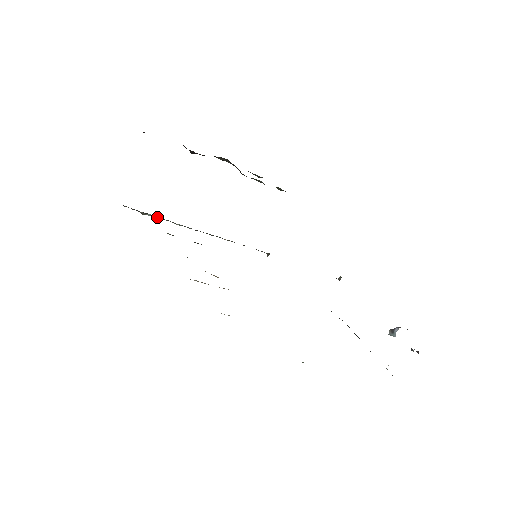
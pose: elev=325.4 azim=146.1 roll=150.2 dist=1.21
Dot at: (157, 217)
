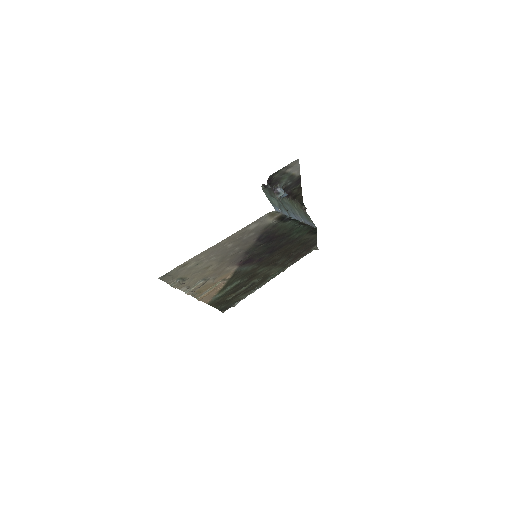
Dot at: occluded
